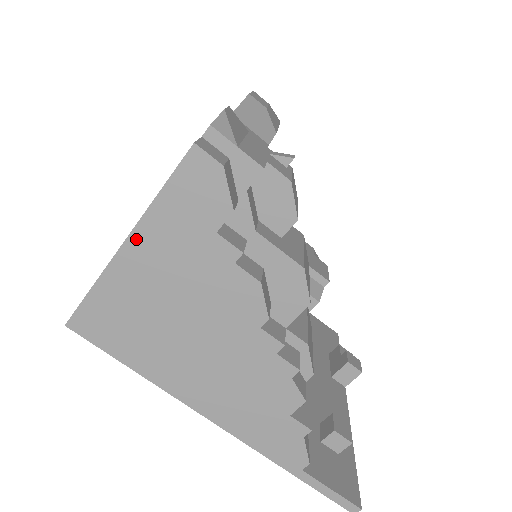
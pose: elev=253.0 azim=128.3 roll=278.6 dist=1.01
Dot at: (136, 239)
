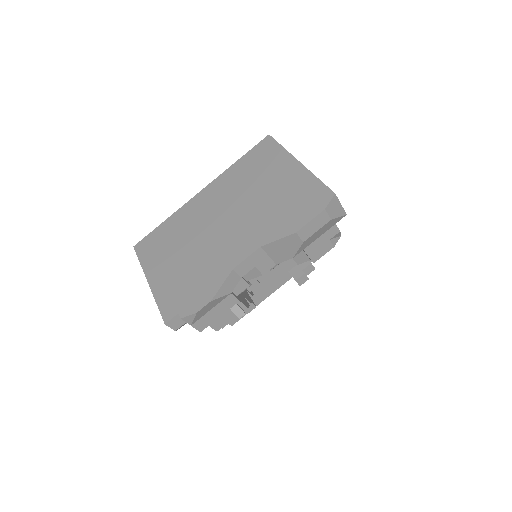
Dot at: occluded
